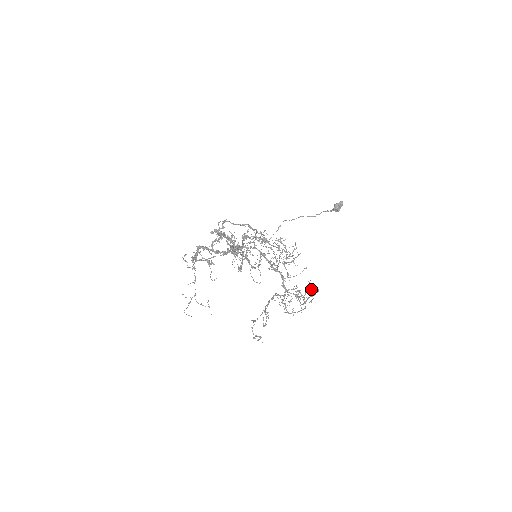
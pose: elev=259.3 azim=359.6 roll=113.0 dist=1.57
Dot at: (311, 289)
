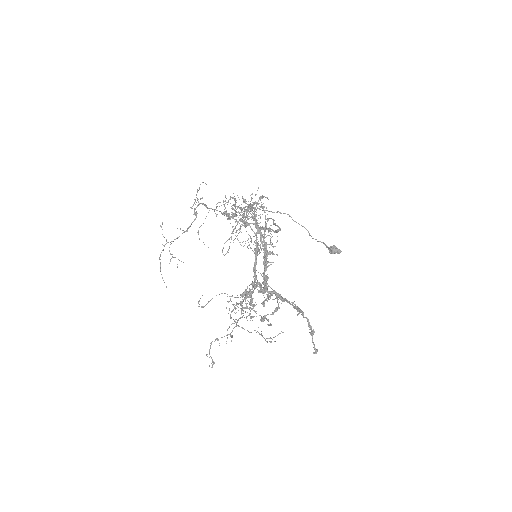
Dot at: (266, 318)
